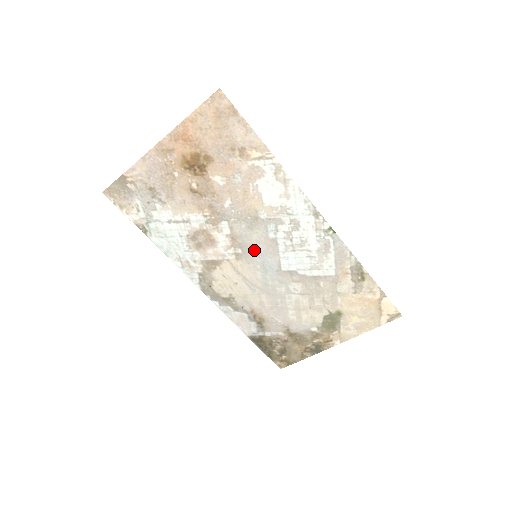
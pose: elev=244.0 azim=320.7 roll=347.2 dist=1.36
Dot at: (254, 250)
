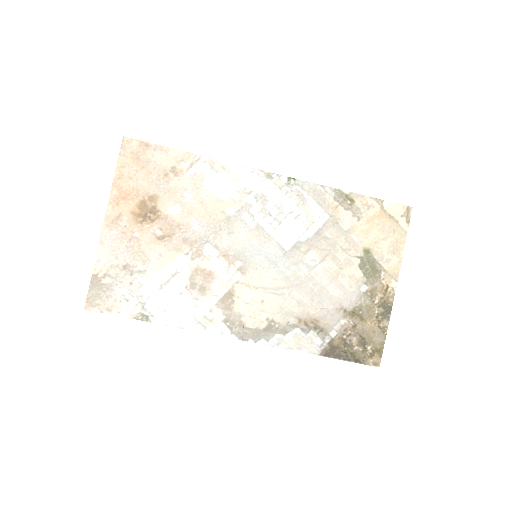
Dot at: (250, 252)
